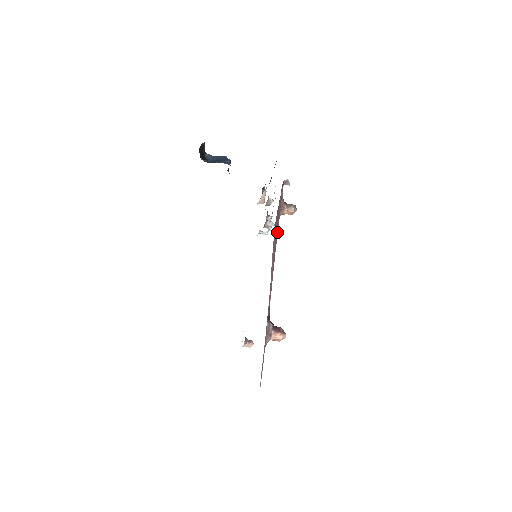
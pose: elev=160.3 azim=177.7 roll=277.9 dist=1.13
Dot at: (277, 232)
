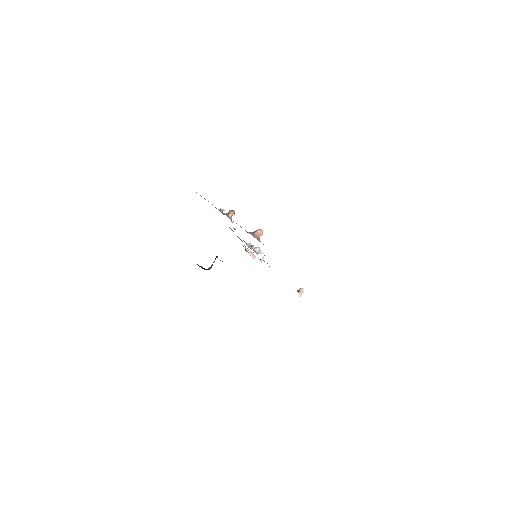
Dot at: (228, 217)
